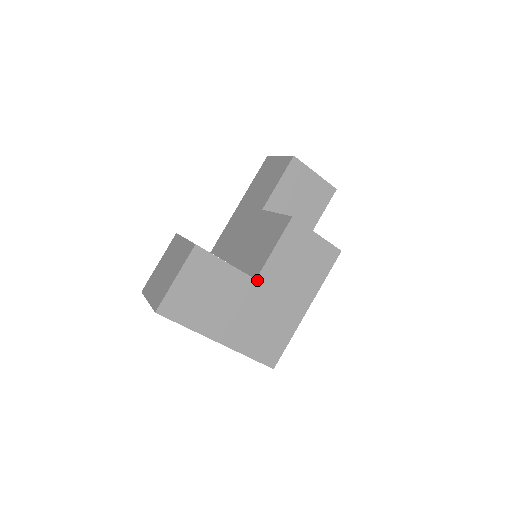
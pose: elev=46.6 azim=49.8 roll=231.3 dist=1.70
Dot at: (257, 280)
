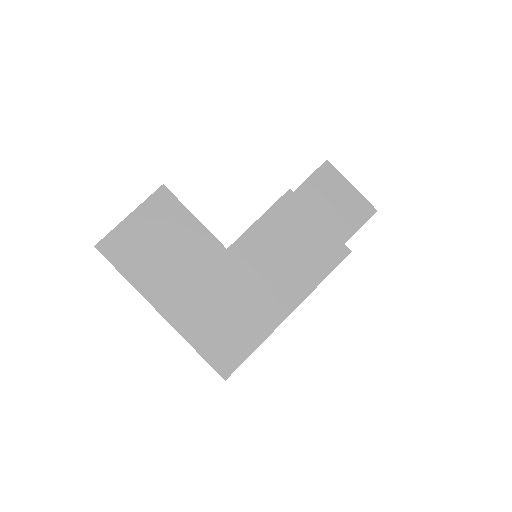
Dot at: (228, 250)
